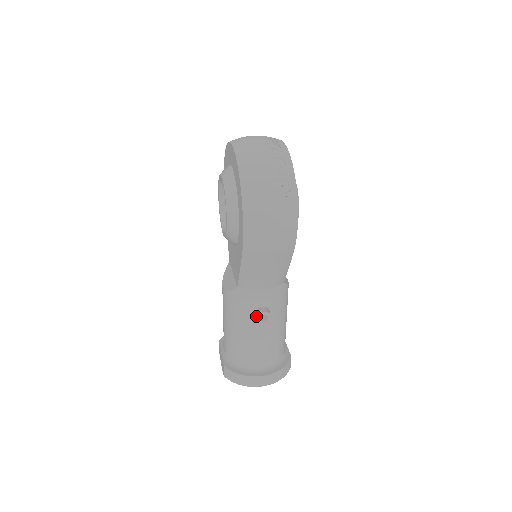
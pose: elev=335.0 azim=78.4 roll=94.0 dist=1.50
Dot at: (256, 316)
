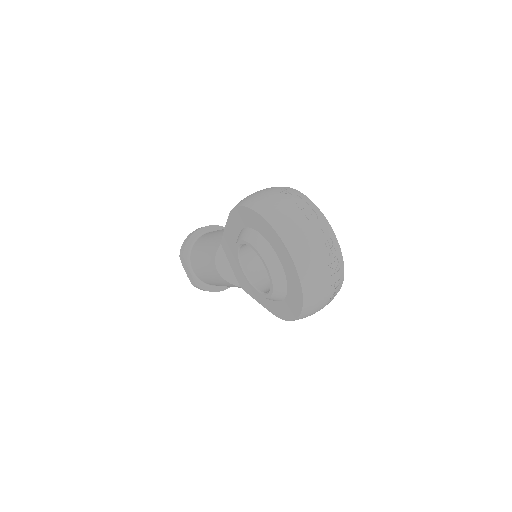
Dot at: occluded
